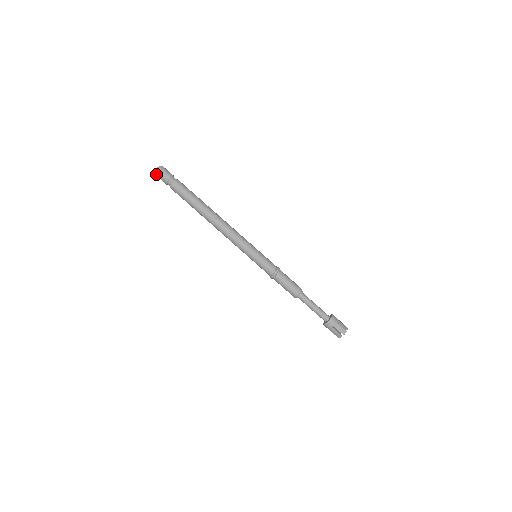
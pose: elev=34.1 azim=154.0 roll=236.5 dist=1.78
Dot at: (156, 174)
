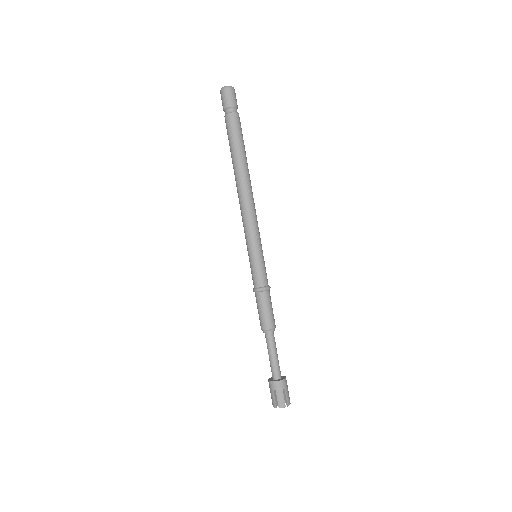
Dot at: (226, 89)
